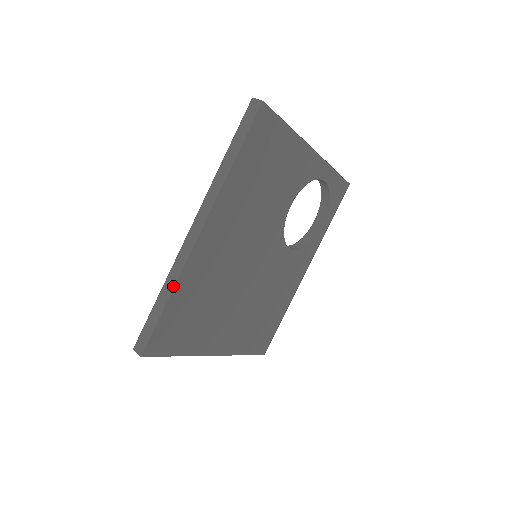
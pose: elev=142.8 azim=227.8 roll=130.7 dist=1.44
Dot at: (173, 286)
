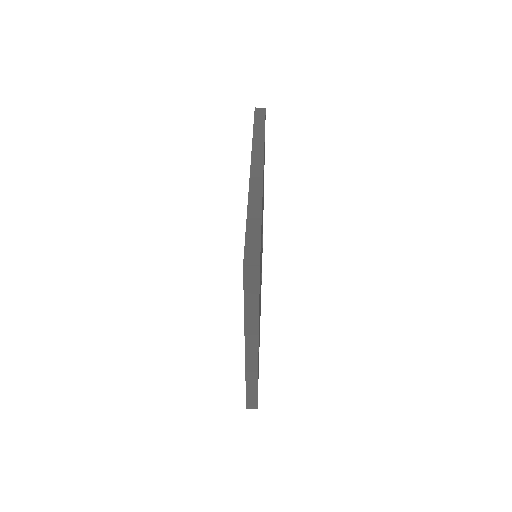
Dot at: (260, 206)
